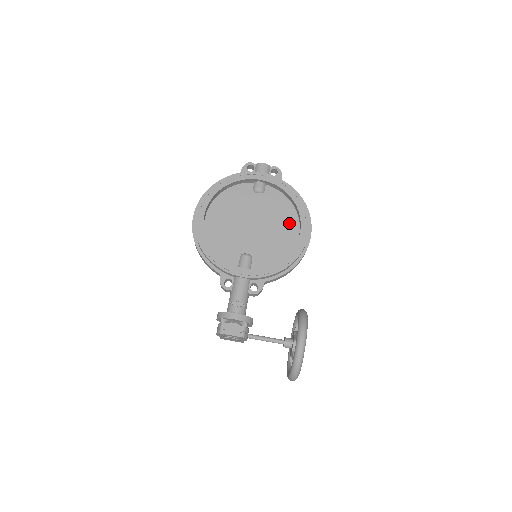
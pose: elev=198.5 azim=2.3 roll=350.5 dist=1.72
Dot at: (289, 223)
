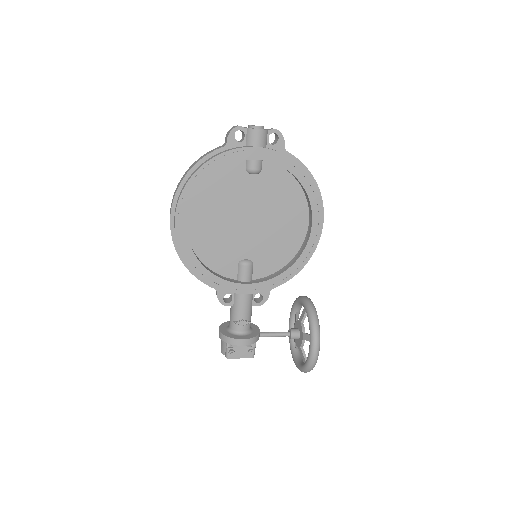
Dot at: (296, 212)
